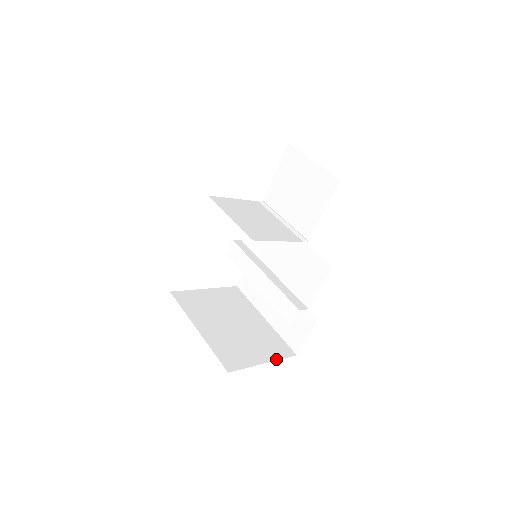
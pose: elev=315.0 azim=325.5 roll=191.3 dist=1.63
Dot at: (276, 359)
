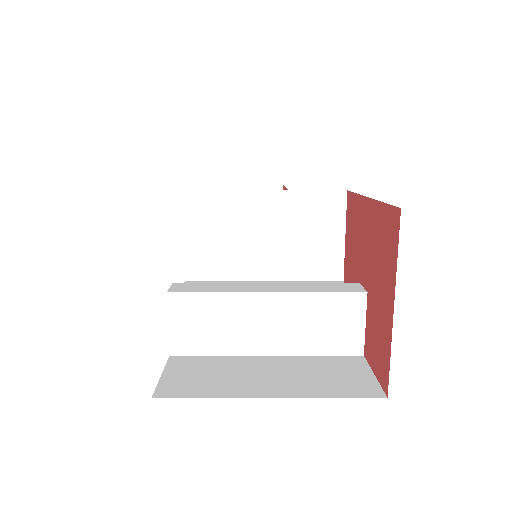
Dot at: (388, 341)
